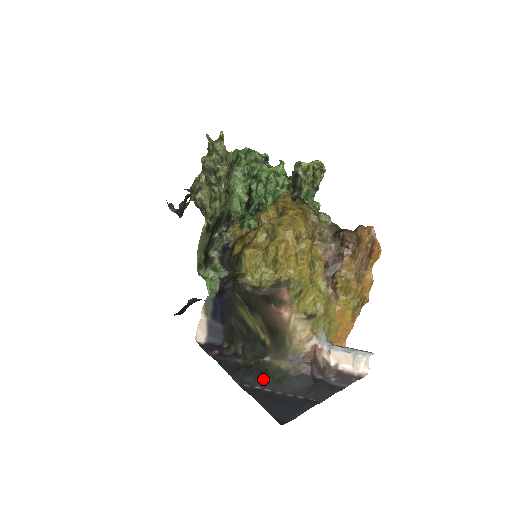
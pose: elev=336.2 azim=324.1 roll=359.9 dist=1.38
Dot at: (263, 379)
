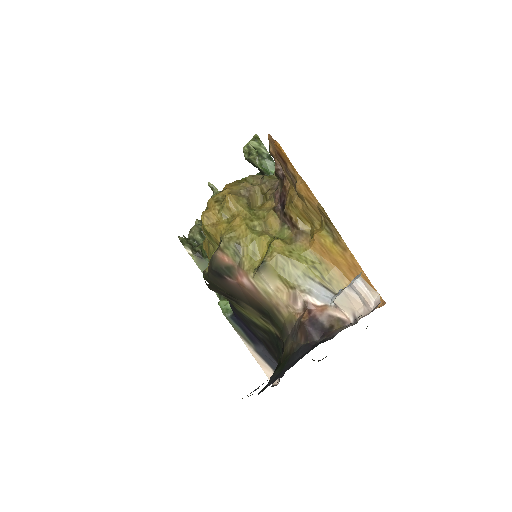
Dot at: (272, 375)
